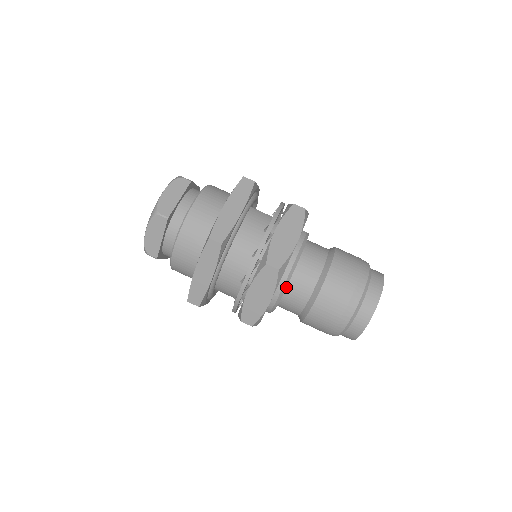
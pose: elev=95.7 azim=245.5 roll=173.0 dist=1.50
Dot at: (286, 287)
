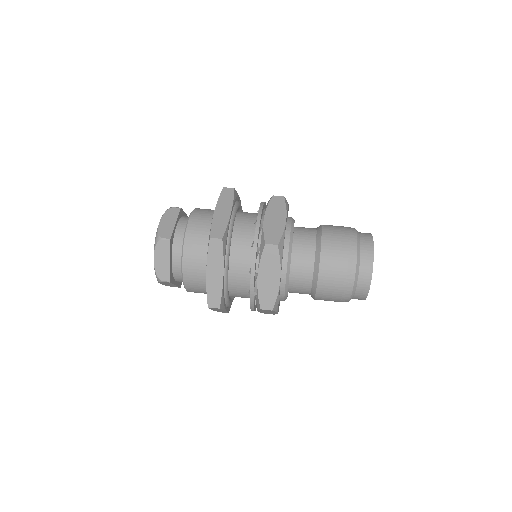
Dot at: (293, 233)
